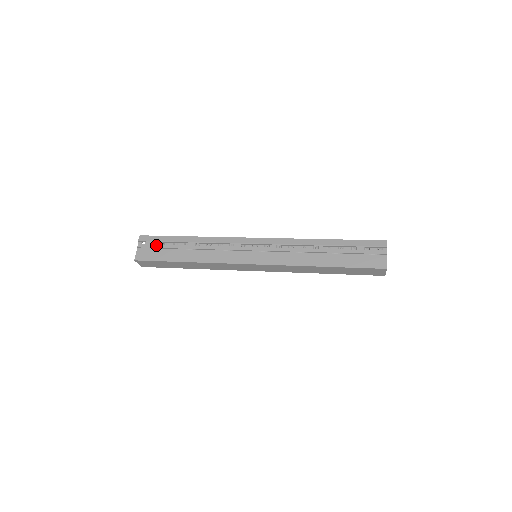
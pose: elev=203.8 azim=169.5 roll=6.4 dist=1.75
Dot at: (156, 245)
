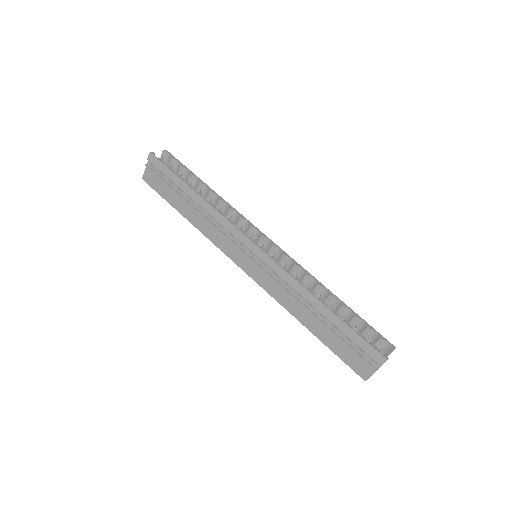
Dot at: (163, 176)
